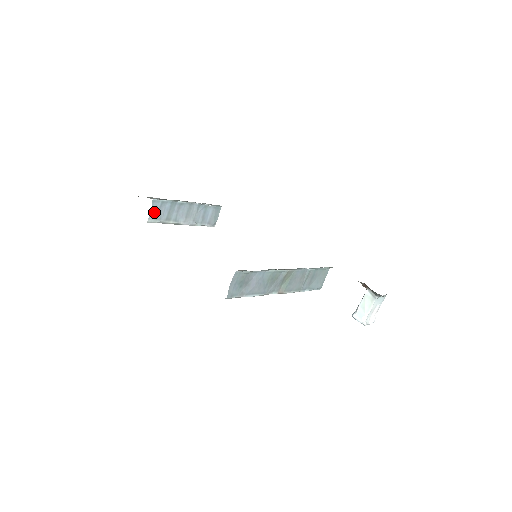
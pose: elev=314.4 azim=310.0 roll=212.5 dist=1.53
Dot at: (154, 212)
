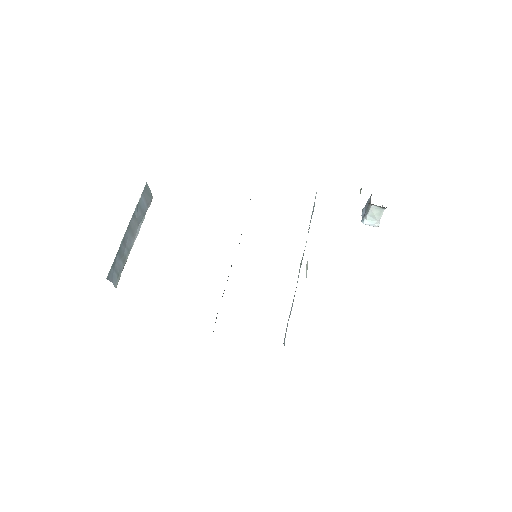
Dot at: (113, 278)
